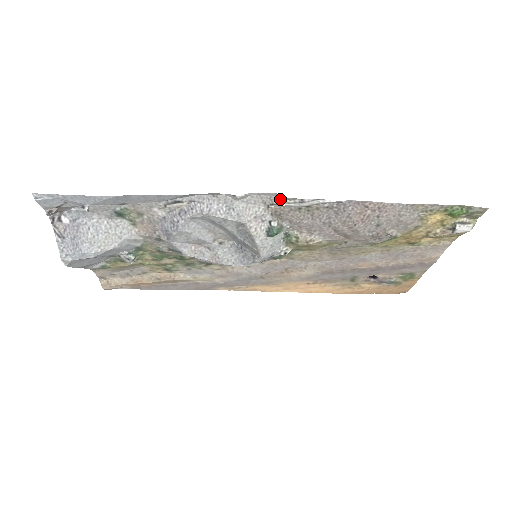
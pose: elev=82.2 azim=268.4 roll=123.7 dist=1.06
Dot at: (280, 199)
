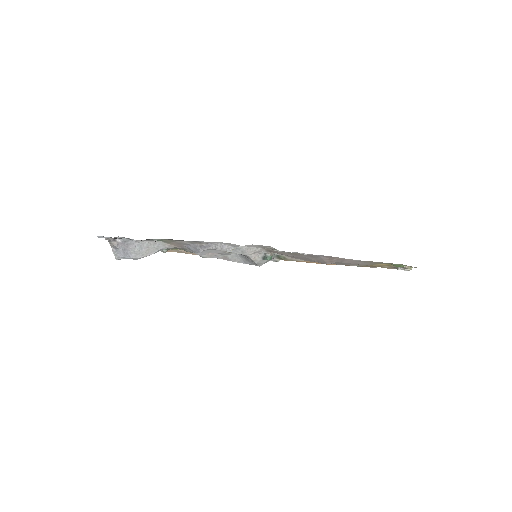
Dot at: (272, 247)
